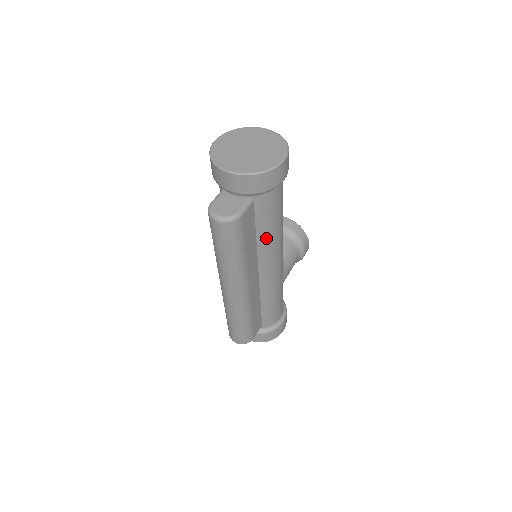
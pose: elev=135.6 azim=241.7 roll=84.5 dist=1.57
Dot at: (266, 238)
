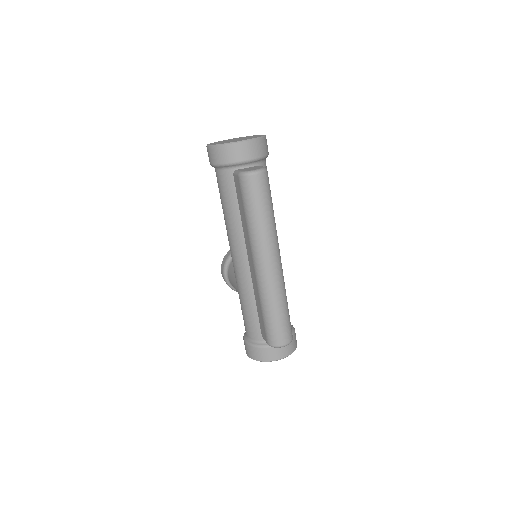
Dot at: occluded
